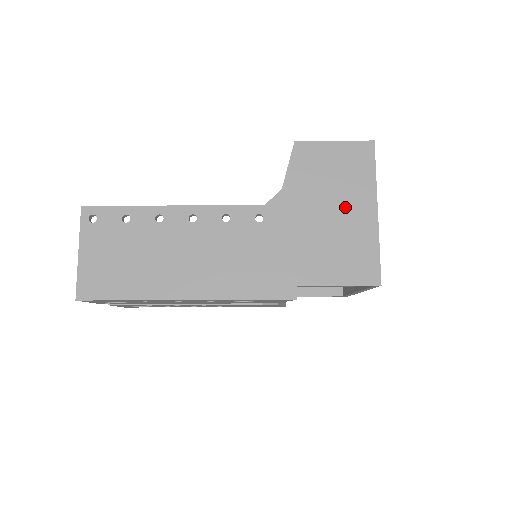
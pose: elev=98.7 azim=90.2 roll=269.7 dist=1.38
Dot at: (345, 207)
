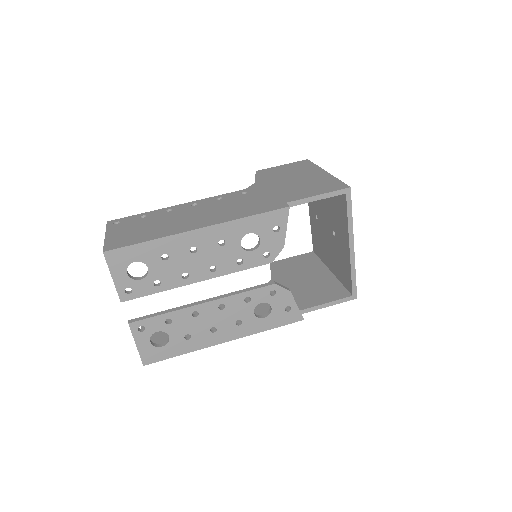
Dot at: (303, 176)
